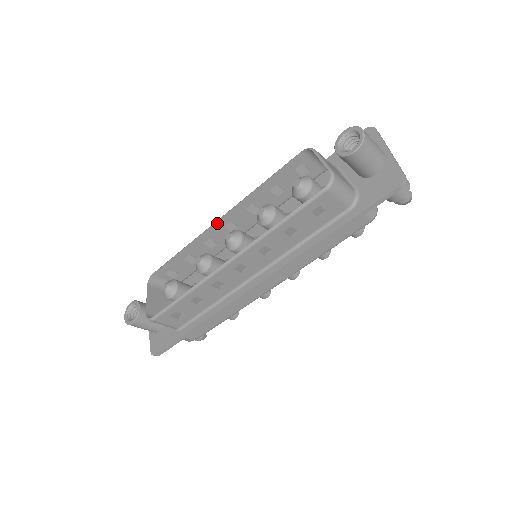
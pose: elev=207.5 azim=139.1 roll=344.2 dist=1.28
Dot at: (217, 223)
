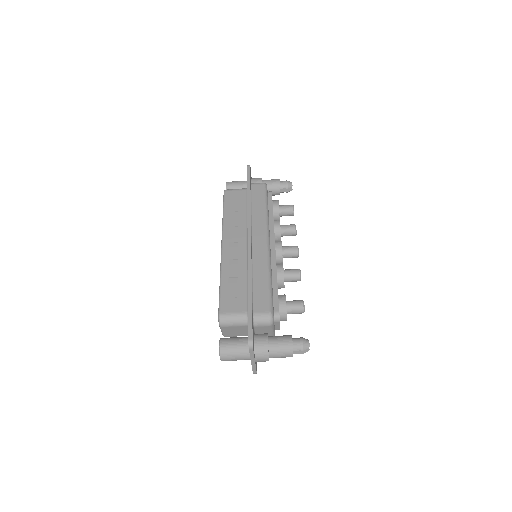
Dot at: occluded
